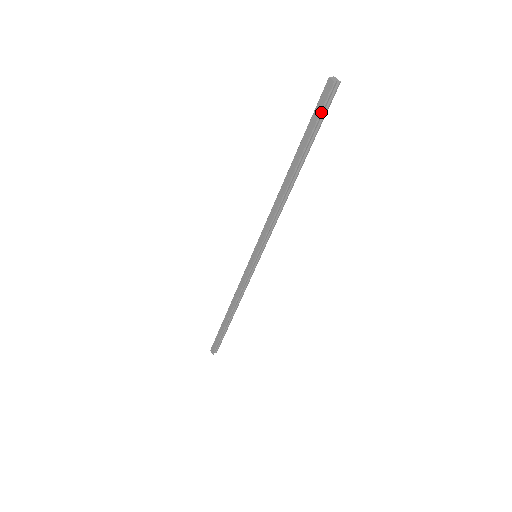
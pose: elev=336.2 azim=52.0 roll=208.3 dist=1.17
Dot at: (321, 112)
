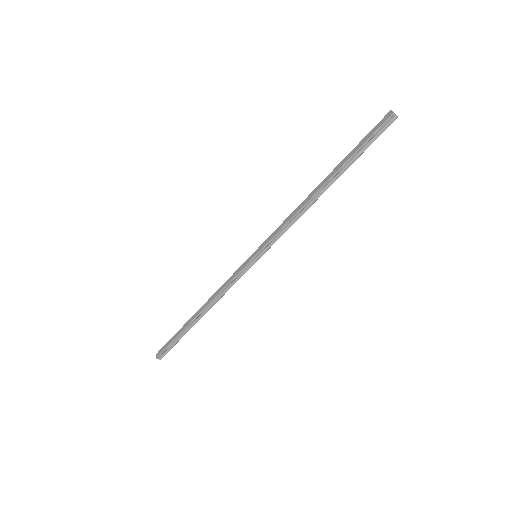
Dot at: (373, 134)
